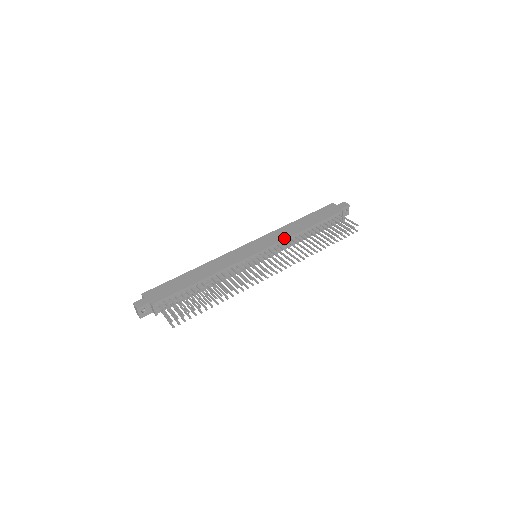
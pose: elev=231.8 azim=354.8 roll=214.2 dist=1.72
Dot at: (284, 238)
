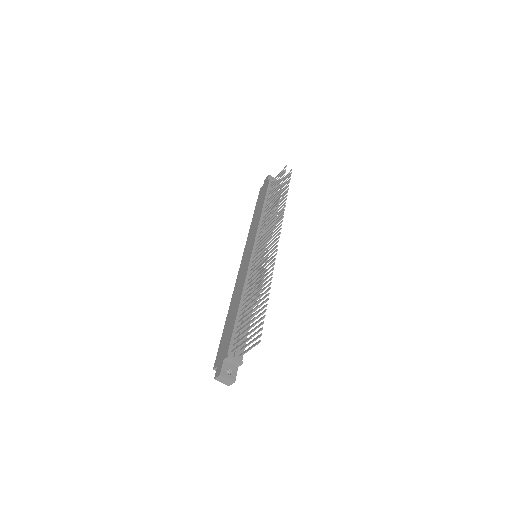
Dot at: (257, 227)
